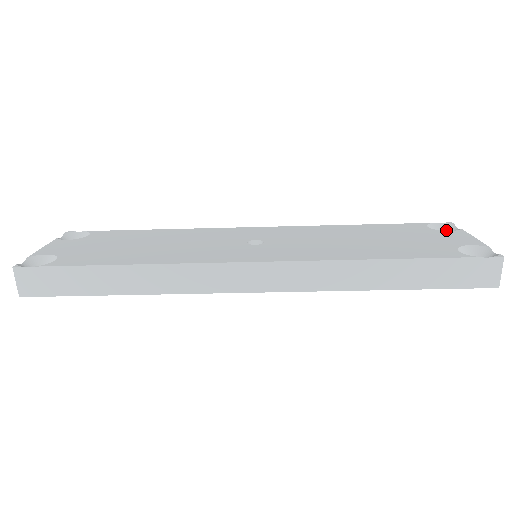
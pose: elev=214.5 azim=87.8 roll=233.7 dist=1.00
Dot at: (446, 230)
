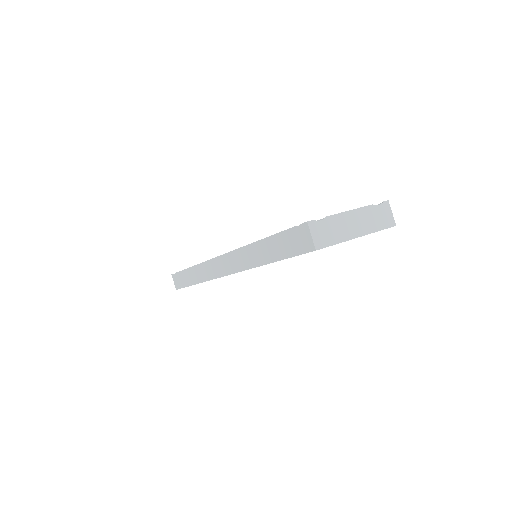
Dot at: occluded
